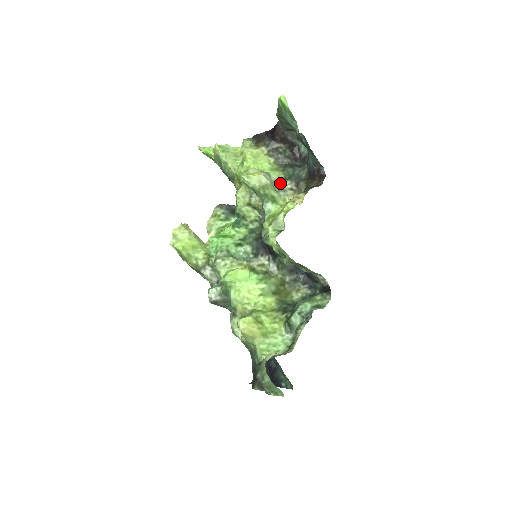
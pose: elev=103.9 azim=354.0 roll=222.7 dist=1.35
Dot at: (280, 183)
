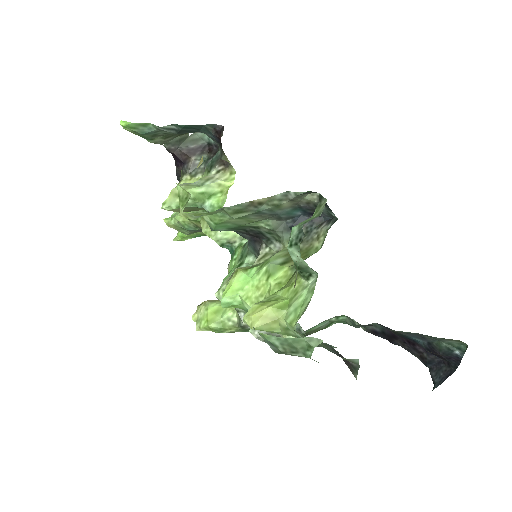
Dot at: occluded
